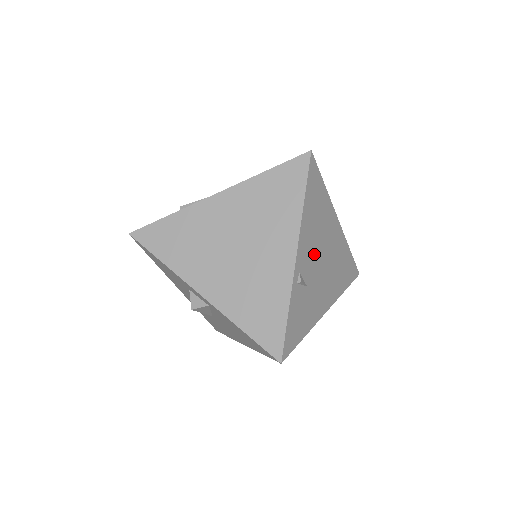
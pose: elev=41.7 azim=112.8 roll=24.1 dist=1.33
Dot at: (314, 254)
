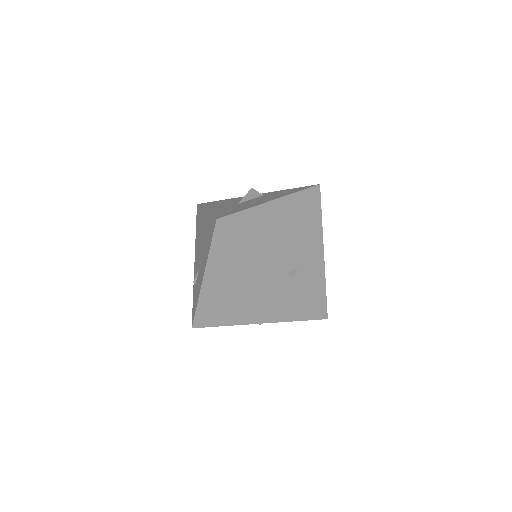
Dot at: (283, 248)
